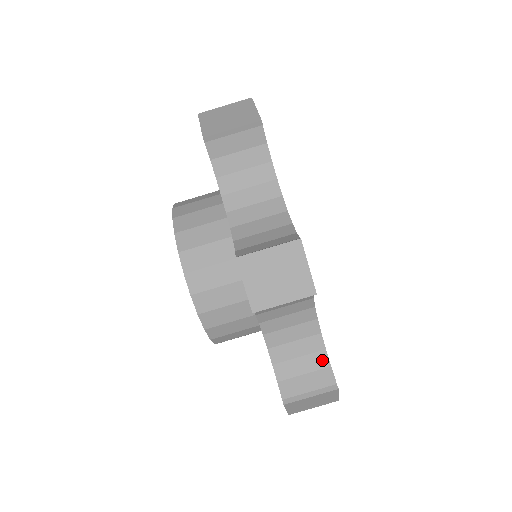
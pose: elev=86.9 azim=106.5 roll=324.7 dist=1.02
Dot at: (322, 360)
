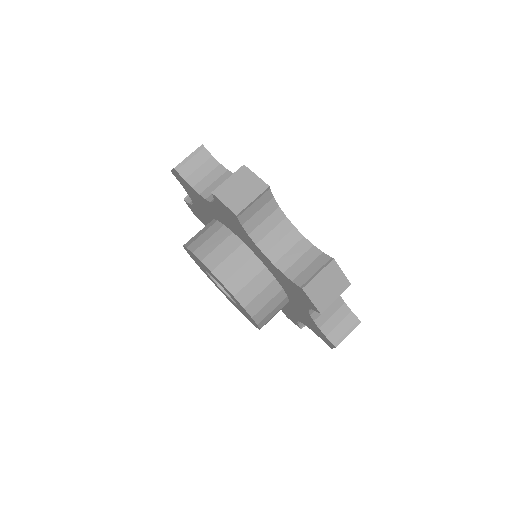
Dot at: (315, 252)
